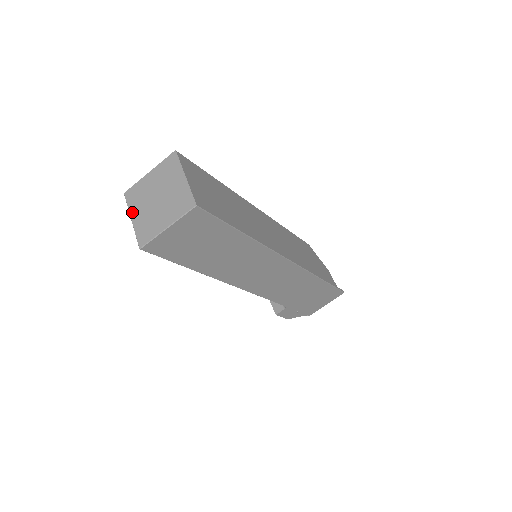
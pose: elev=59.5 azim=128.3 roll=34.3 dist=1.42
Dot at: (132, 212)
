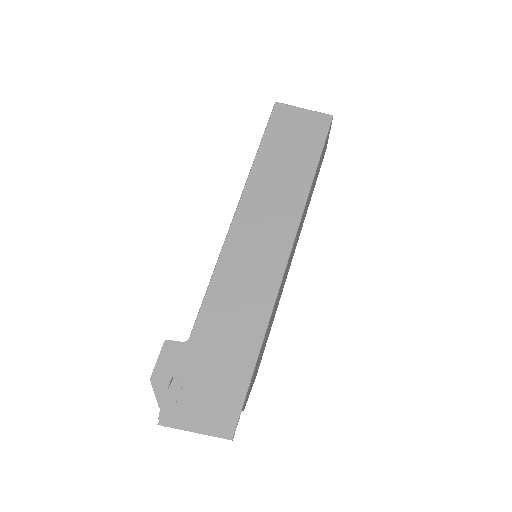
Dot at: occluded
